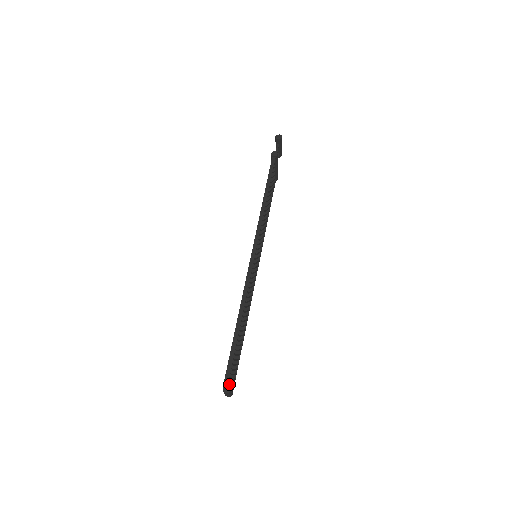
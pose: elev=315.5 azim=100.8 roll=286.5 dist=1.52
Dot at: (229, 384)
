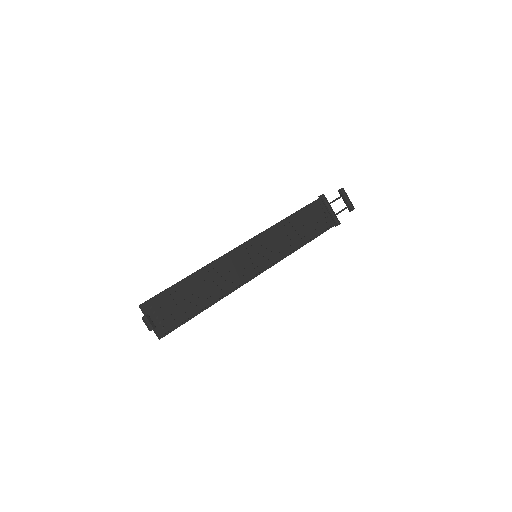
Dot at: (146, 311)
